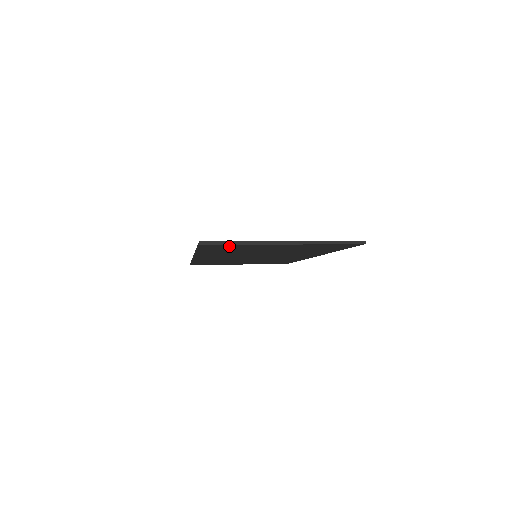
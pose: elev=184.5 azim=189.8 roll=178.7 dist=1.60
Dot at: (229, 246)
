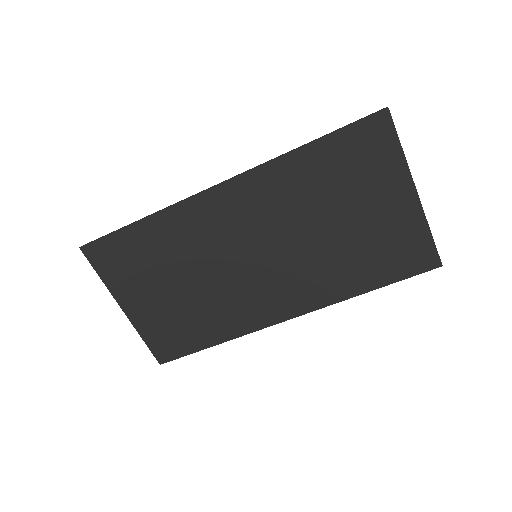
Dot at: (382, 147)
